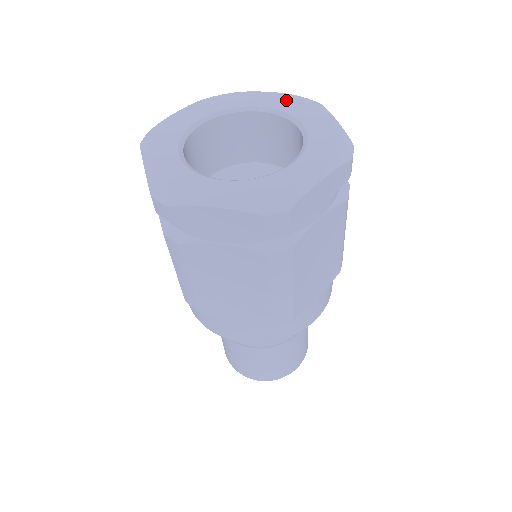
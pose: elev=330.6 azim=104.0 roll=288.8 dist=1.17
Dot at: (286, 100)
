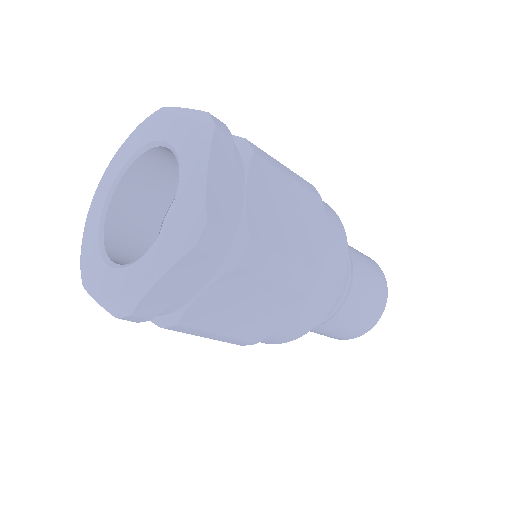
Dot at: (185, 128)
